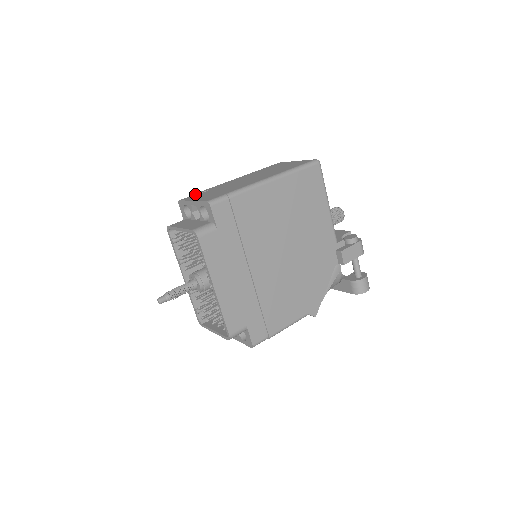
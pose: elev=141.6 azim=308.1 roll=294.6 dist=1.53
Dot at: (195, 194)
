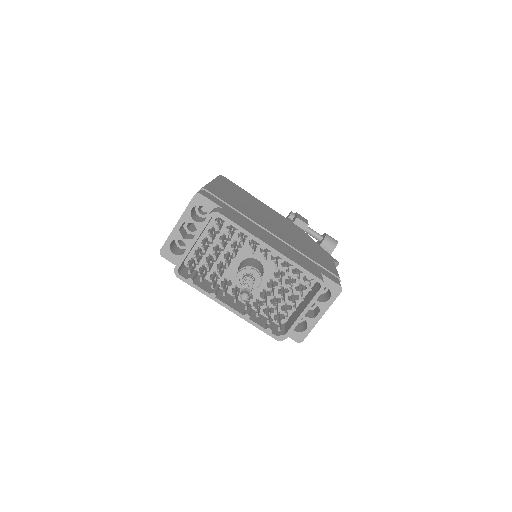
Dot at: occluded
